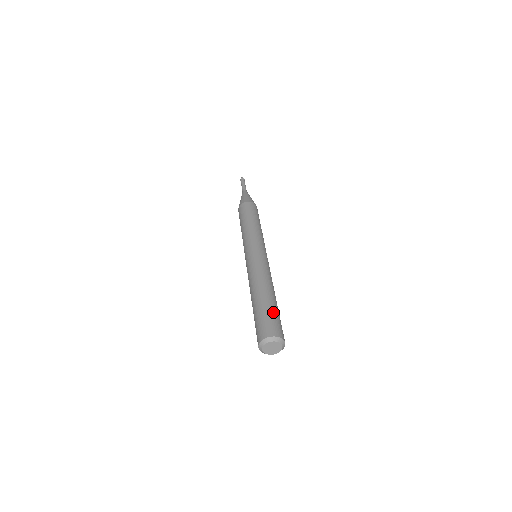
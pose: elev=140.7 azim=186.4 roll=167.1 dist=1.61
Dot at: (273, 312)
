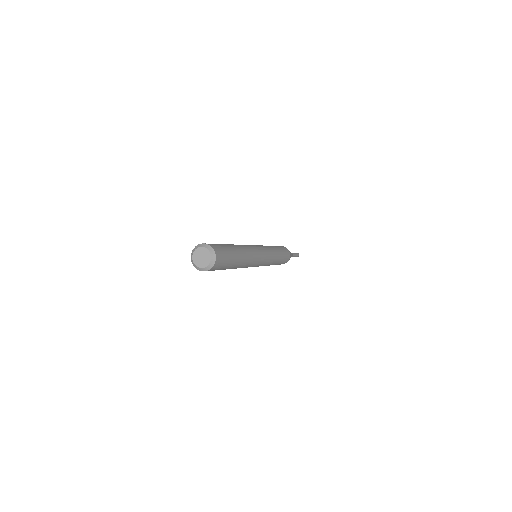
Dot at: occluded
